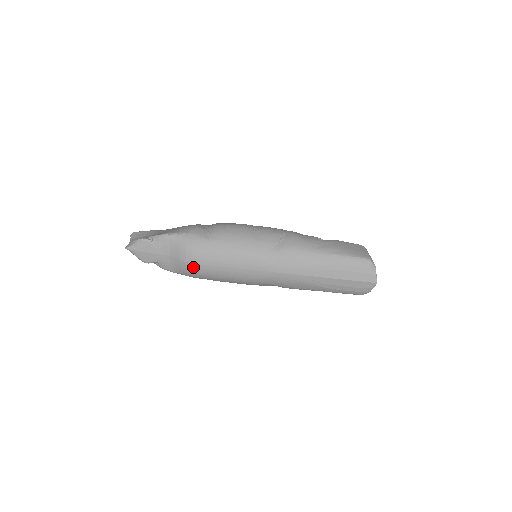
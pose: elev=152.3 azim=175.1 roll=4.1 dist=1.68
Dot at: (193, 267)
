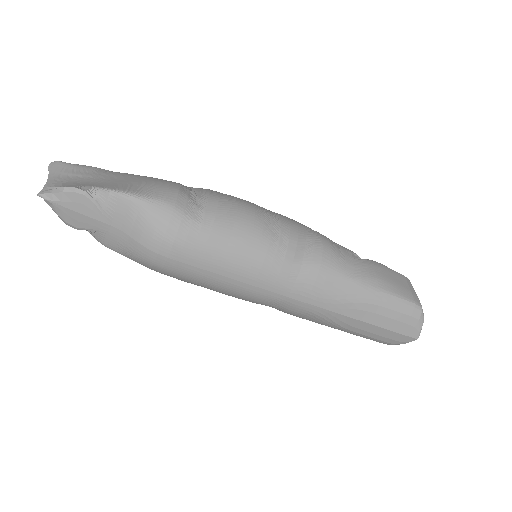
Dot at: (159, 260)
